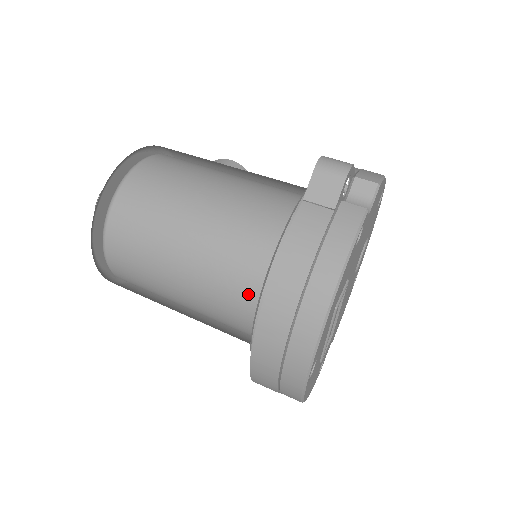
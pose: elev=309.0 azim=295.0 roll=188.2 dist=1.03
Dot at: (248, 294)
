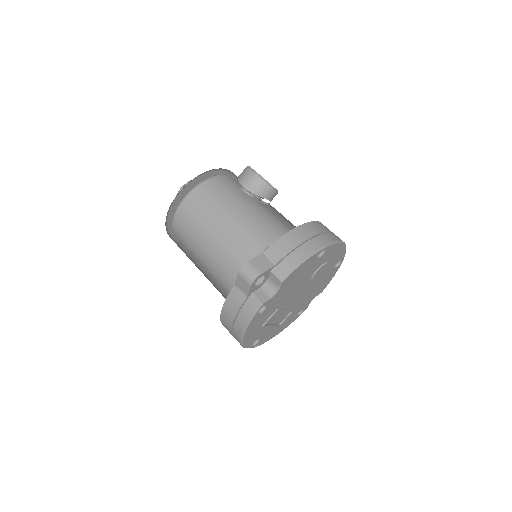
Dot at: occluded
